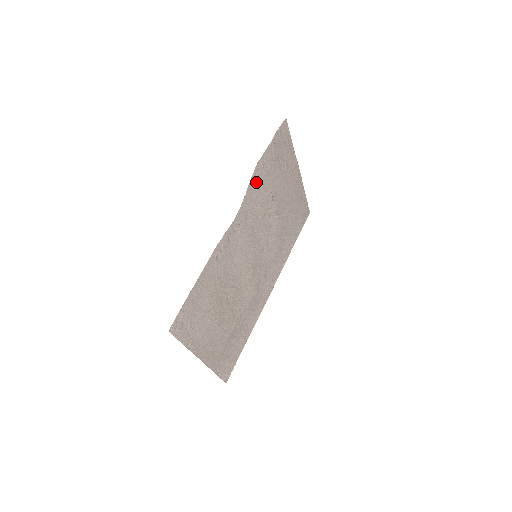
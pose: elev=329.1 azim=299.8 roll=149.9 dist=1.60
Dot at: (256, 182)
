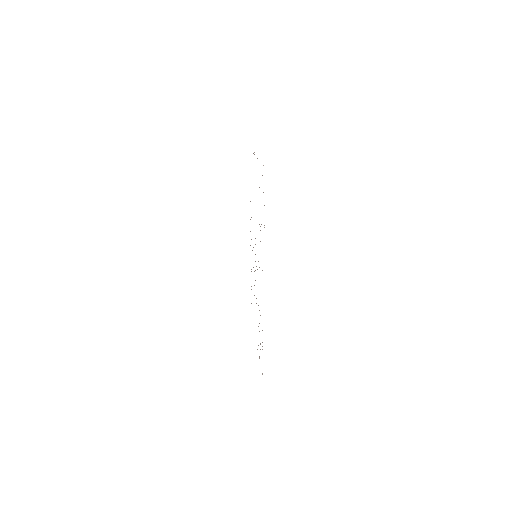
Dot at: occluded
